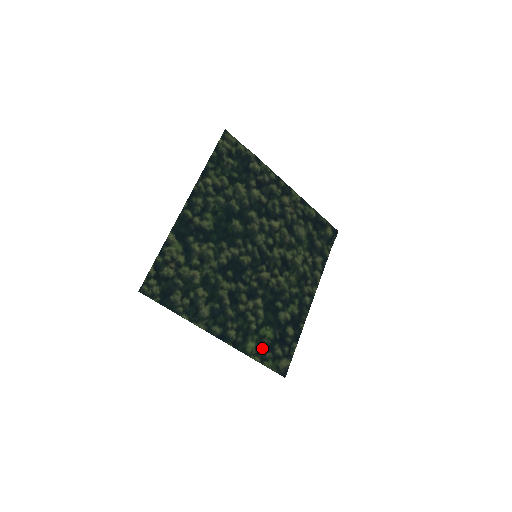
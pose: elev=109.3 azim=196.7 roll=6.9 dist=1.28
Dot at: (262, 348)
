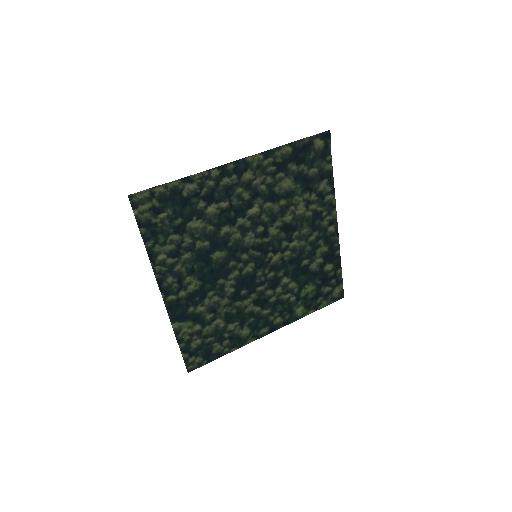
Dot at: (310, 302)
